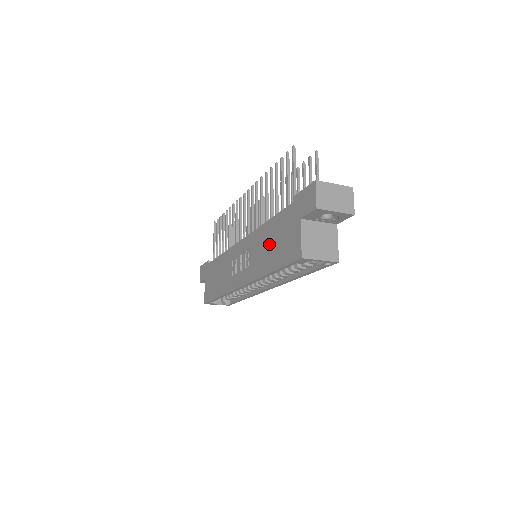
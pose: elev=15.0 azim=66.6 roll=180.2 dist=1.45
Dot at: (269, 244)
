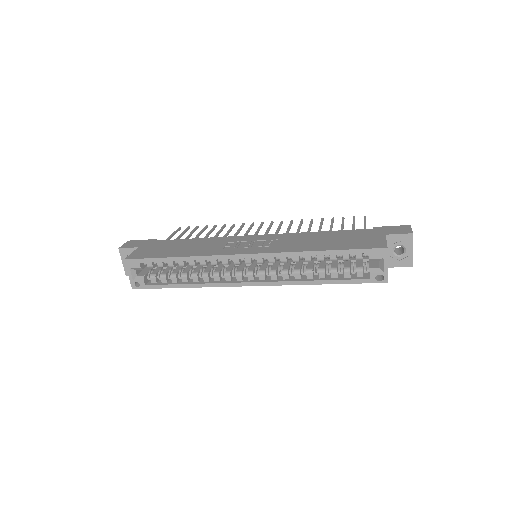
Dot at: (323, 239)
